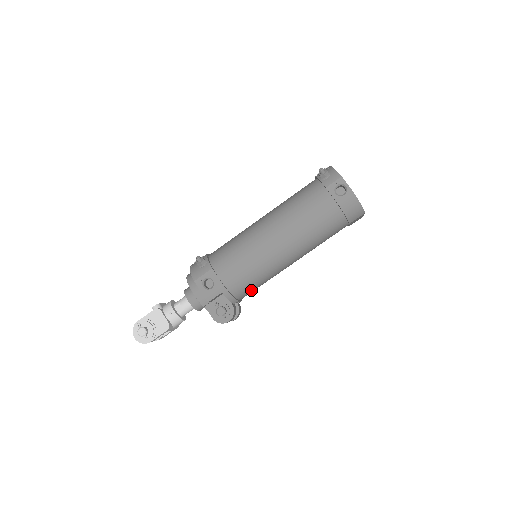
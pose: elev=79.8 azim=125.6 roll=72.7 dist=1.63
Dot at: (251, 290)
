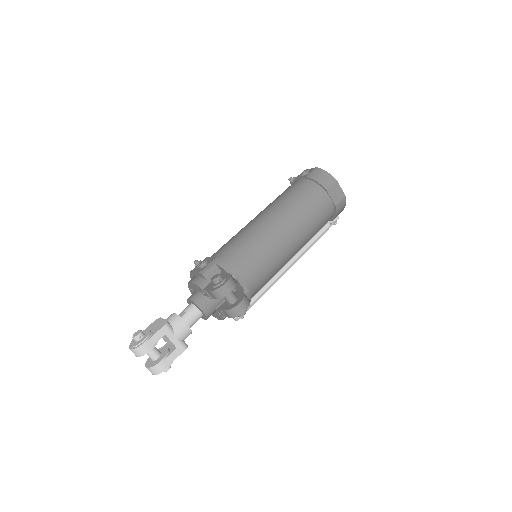
Dot at: (250, 265)
